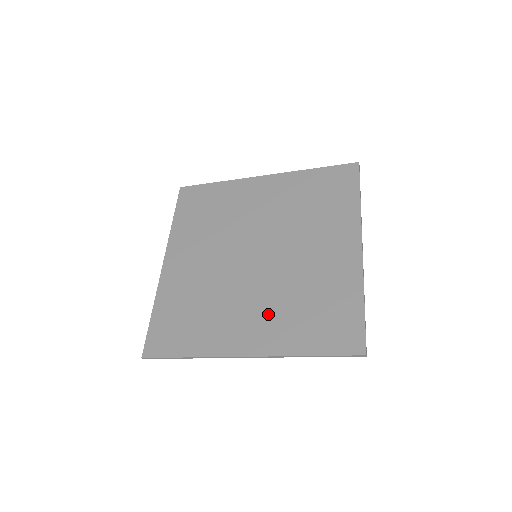
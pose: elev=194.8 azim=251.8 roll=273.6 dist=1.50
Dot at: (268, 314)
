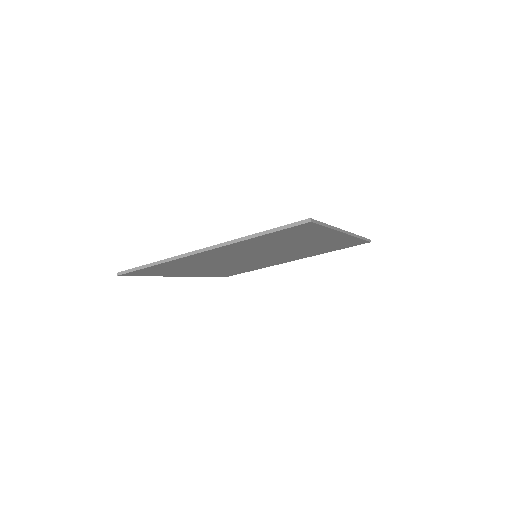
Dot at: occluded
